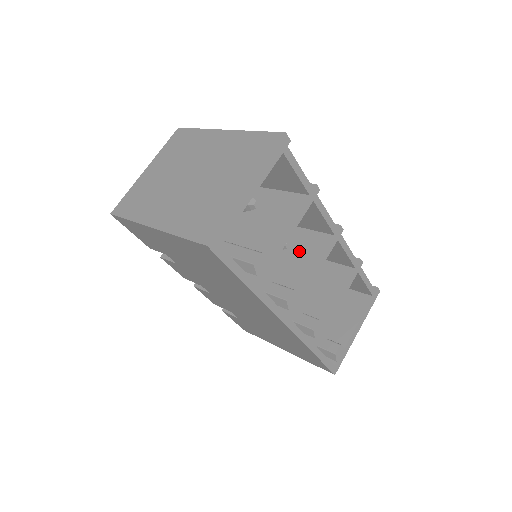
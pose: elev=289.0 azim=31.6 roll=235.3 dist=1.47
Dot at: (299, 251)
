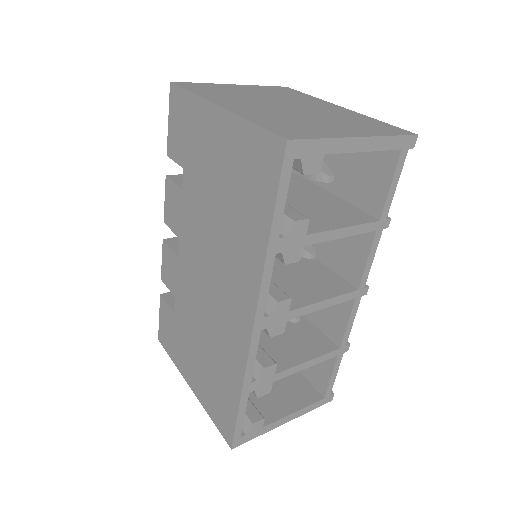
Dot at: (310, 278)
